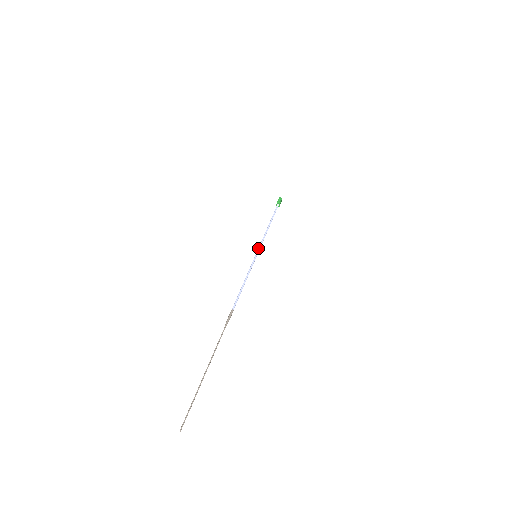
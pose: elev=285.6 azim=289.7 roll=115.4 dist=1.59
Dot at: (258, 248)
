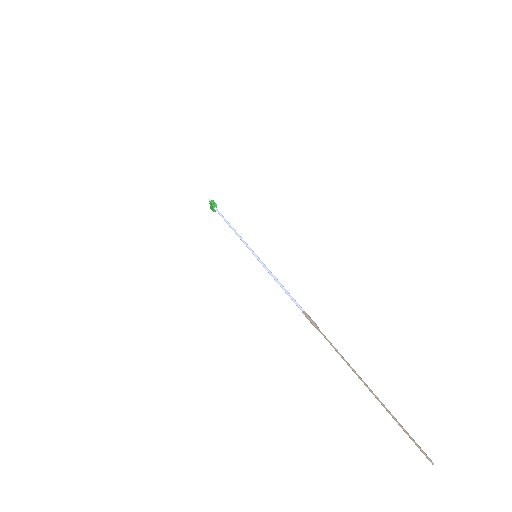
Dot at: (249, 249)
